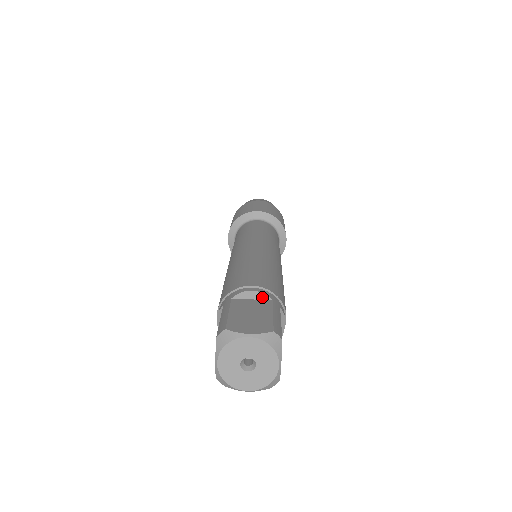
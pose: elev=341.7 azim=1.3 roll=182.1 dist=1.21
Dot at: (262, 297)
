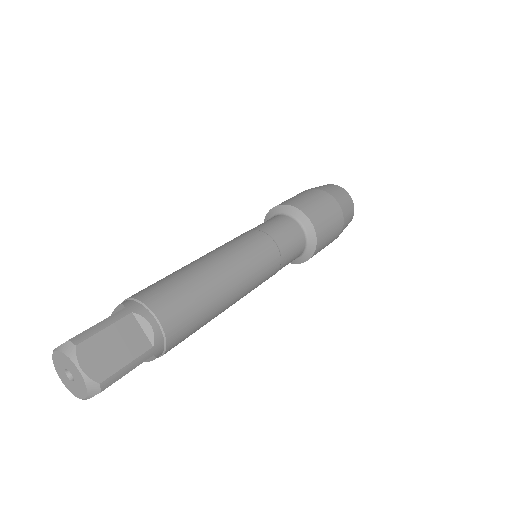
Dot at: (121, 308)
